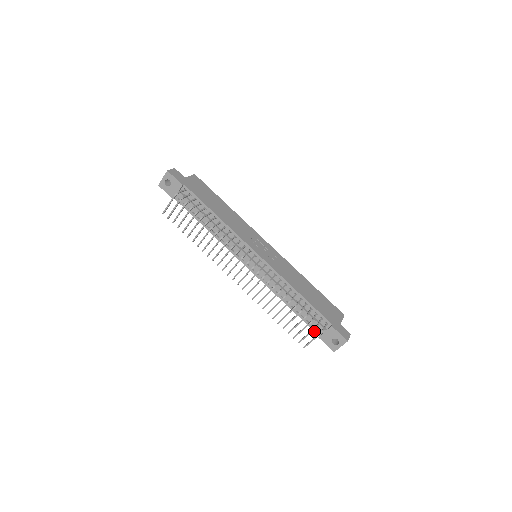
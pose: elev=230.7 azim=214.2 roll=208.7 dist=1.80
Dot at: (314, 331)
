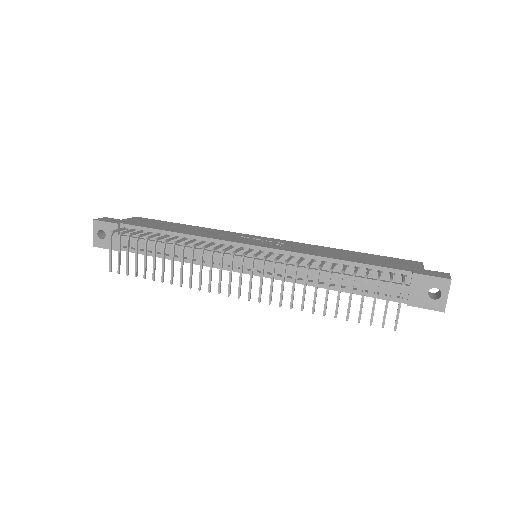
Dot at: occluded
